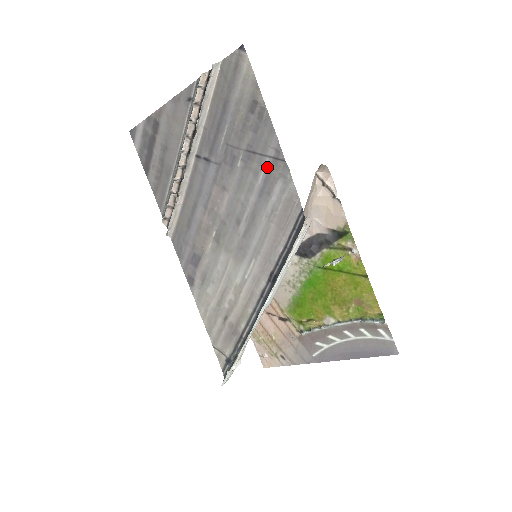
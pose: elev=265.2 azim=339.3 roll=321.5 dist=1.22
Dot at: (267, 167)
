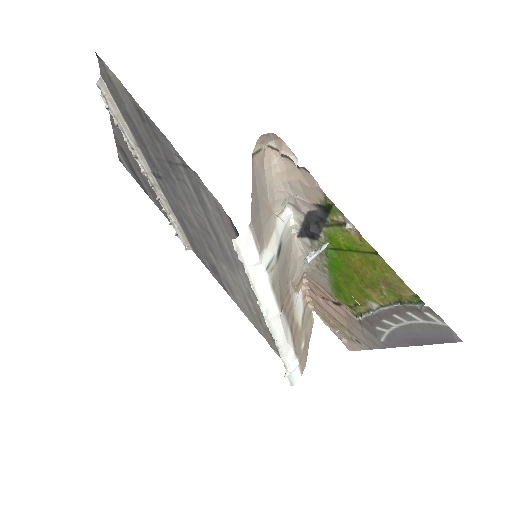
Dot at: (186, 176)
